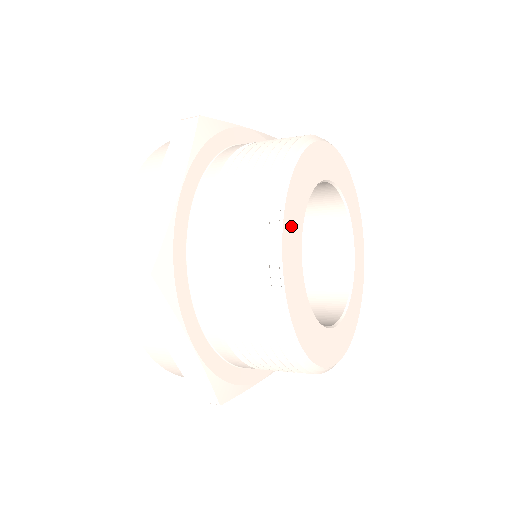
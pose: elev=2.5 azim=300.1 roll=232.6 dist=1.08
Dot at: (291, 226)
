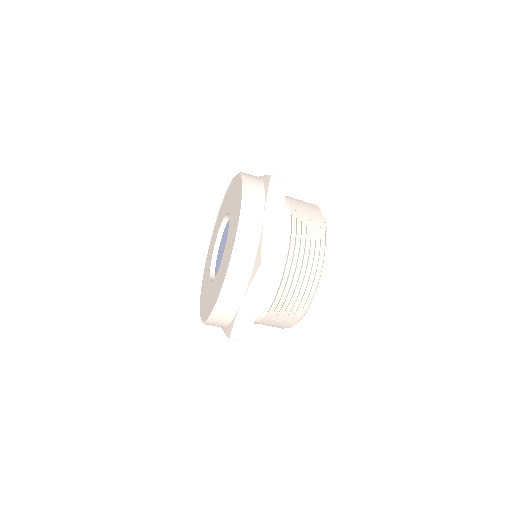
Dot at: occluded
